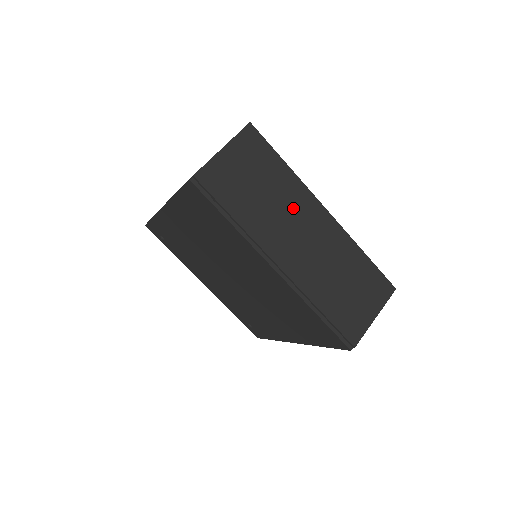
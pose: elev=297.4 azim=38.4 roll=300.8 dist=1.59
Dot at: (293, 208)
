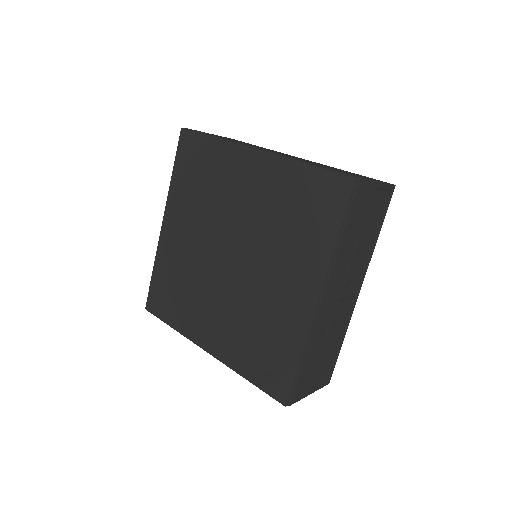
Dot at: (270, 150)
